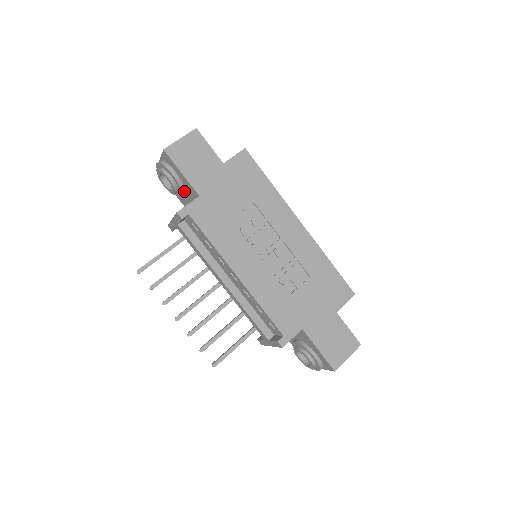
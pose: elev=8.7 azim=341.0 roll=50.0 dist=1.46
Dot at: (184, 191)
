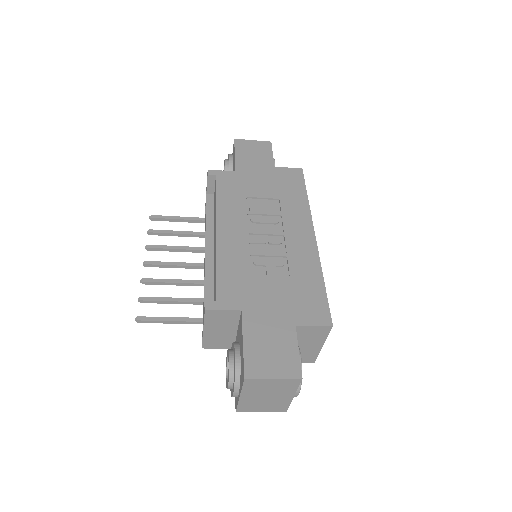
Dot at: occluded
